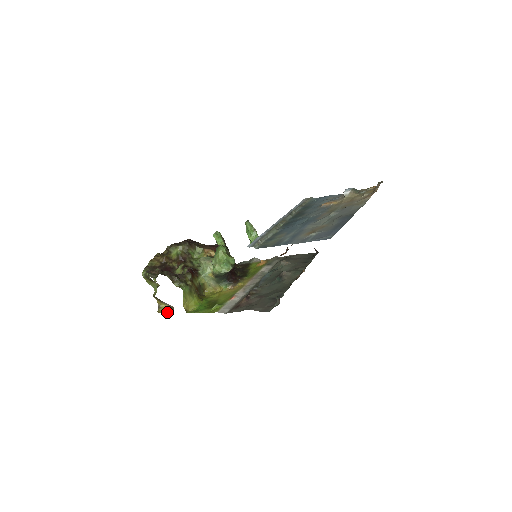
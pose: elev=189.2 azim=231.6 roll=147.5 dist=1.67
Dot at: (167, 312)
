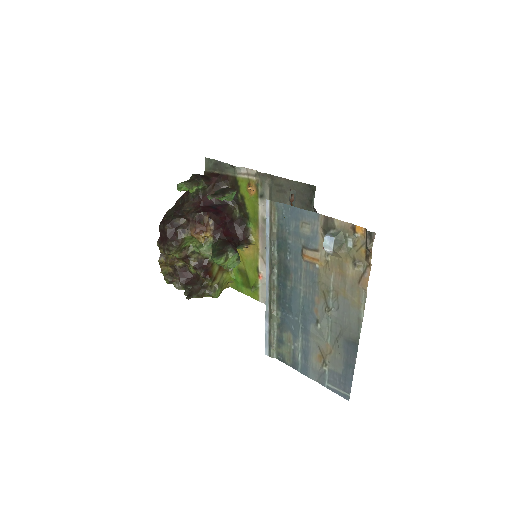
Dot at: occluded
